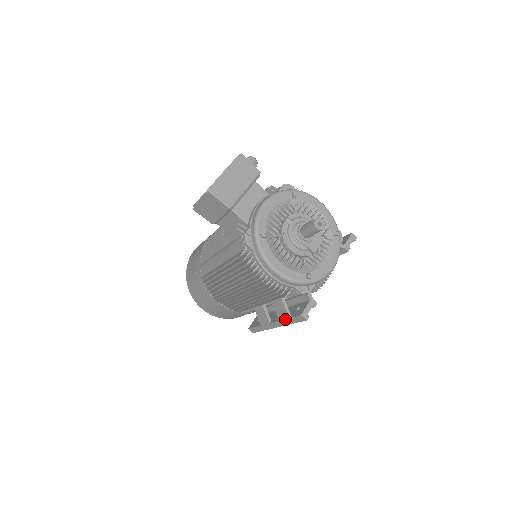
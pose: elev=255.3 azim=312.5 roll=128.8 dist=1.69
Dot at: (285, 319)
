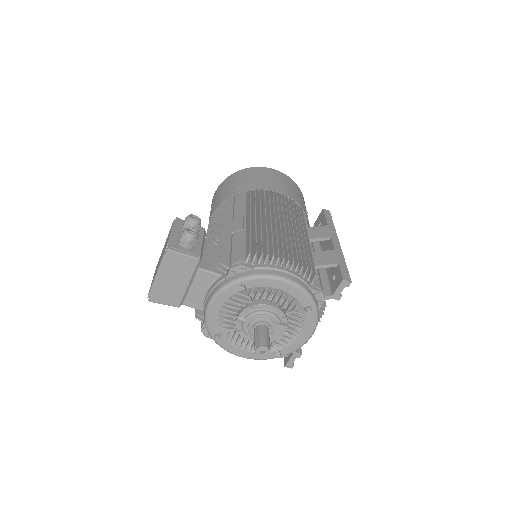
Dot at: occluded
